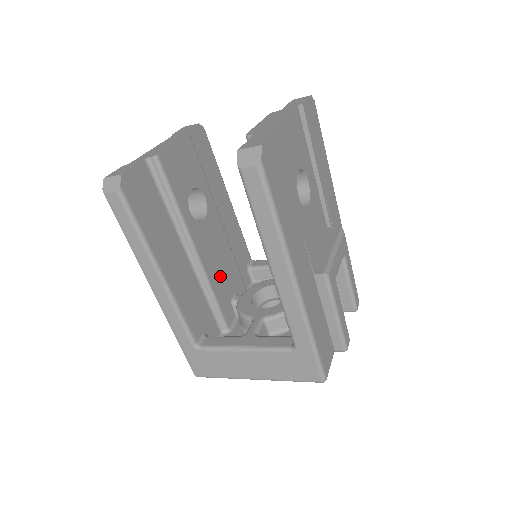
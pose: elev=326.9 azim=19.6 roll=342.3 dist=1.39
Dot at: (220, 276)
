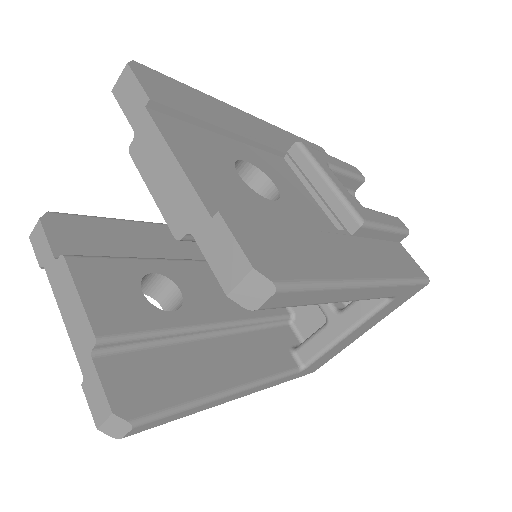
Dot at: occluded
